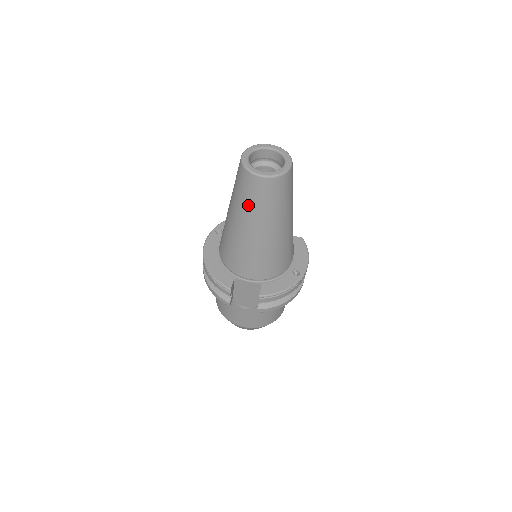
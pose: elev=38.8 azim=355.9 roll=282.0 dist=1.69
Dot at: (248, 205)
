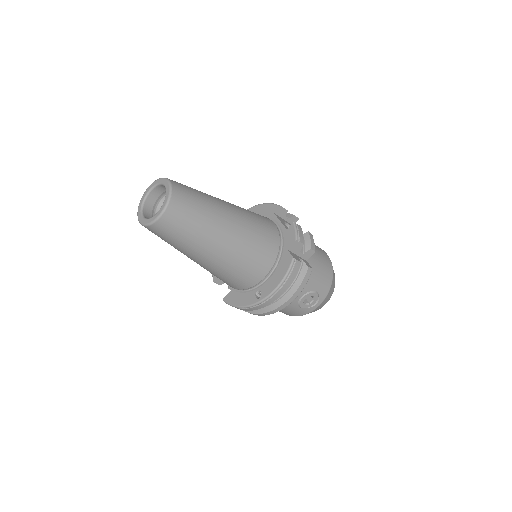
Dot at: occluded
